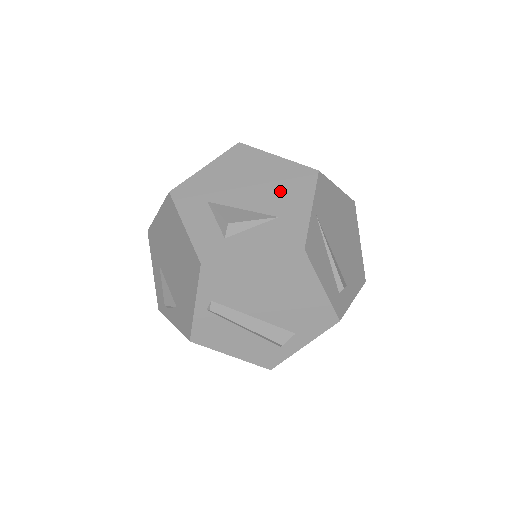
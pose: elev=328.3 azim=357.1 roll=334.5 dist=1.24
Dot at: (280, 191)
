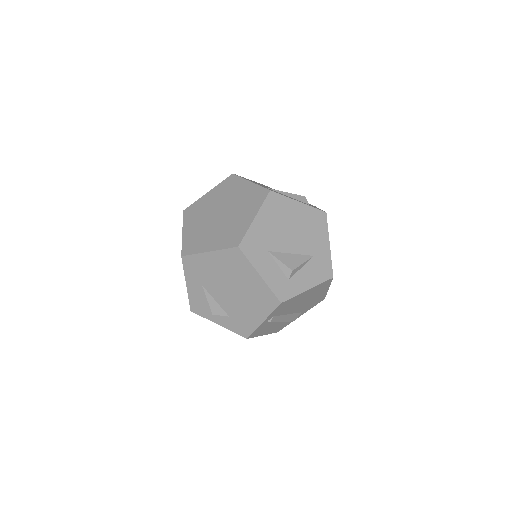
Dot at: (309, 234)
